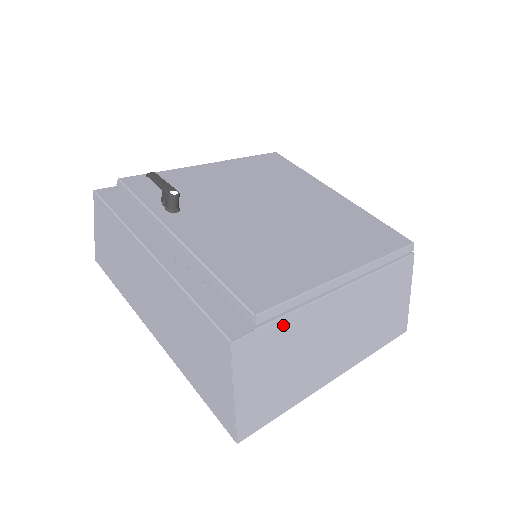
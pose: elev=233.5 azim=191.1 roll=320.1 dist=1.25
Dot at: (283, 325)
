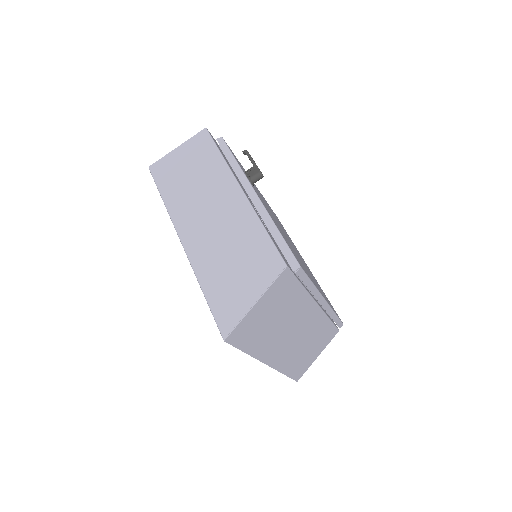
Dot at: (297, 290)
